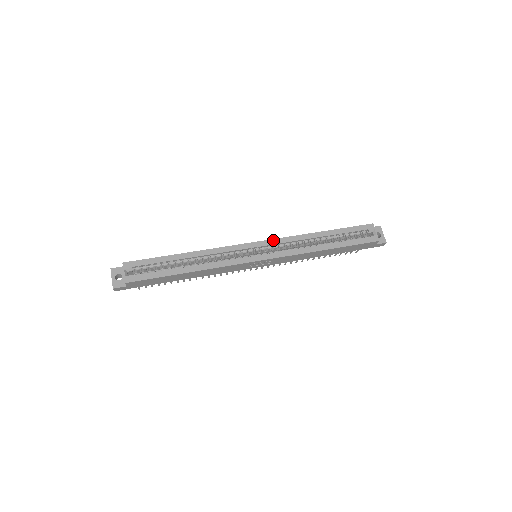
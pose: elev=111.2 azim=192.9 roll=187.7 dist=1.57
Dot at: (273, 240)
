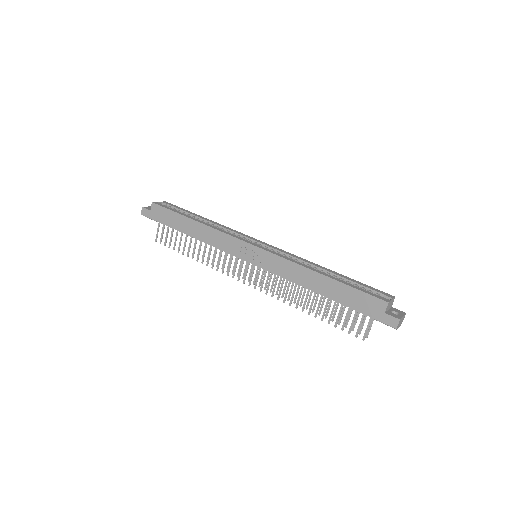
Dot at: (280, 249)
